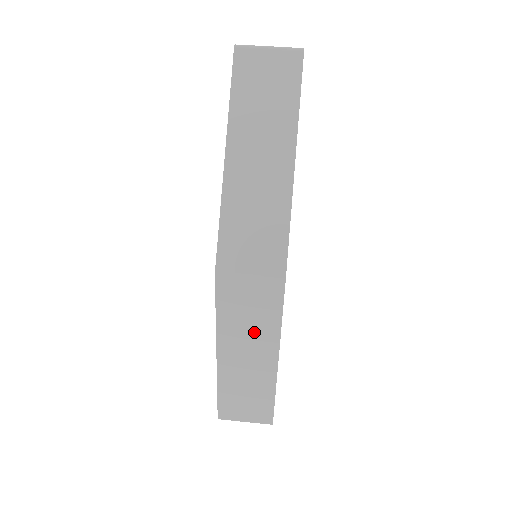
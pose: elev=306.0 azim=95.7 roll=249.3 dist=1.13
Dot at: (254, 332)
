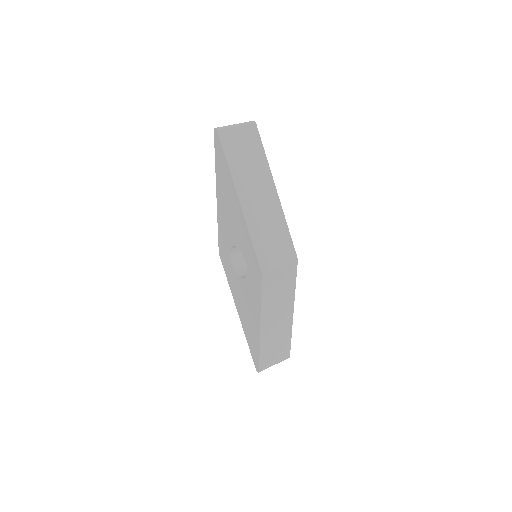
Dot at: (281, 300)
